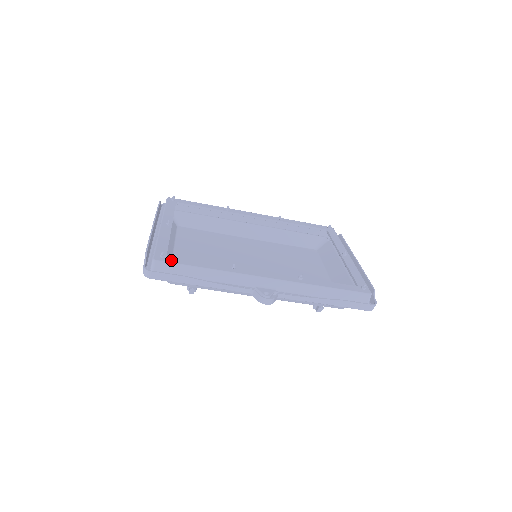
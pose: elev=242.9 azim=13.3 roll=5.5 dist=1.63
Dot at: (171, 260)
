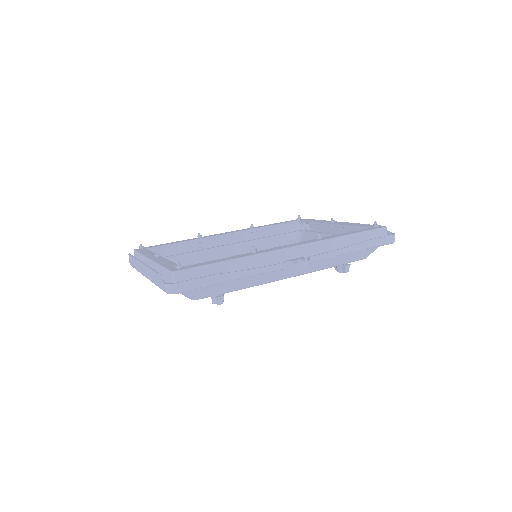
Dot at: (190, 267)
